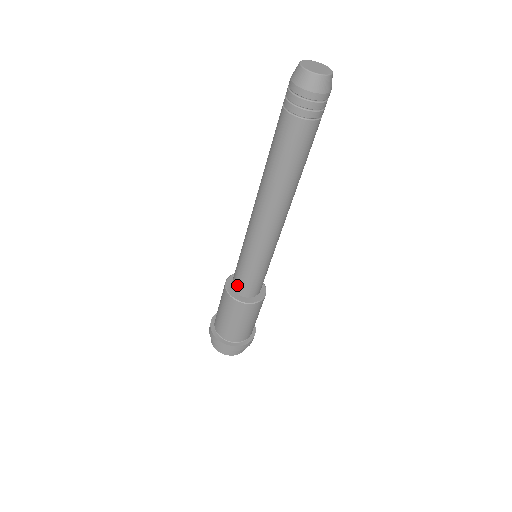
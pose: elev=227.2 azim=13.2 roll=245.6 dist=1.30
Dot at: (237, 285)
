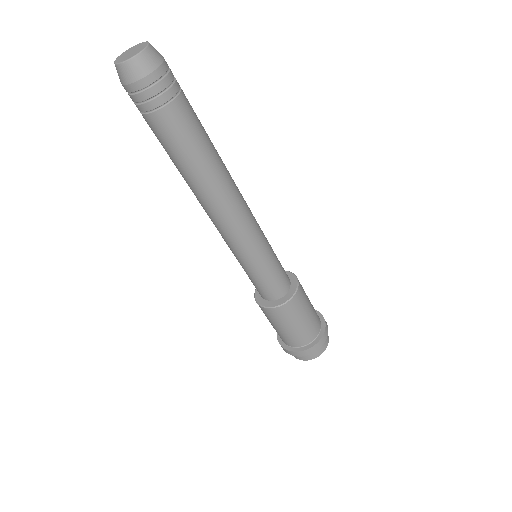
Dot at: (259, 292)
